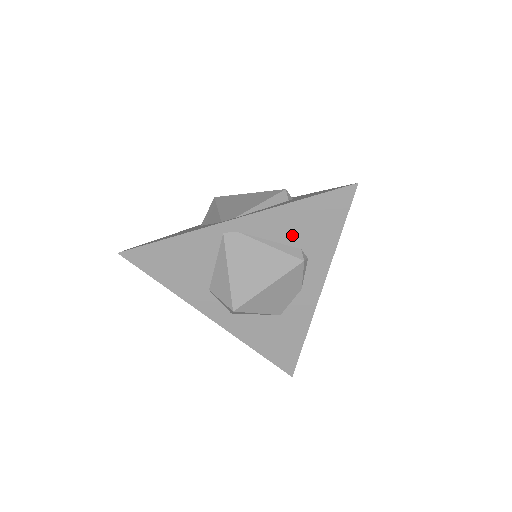
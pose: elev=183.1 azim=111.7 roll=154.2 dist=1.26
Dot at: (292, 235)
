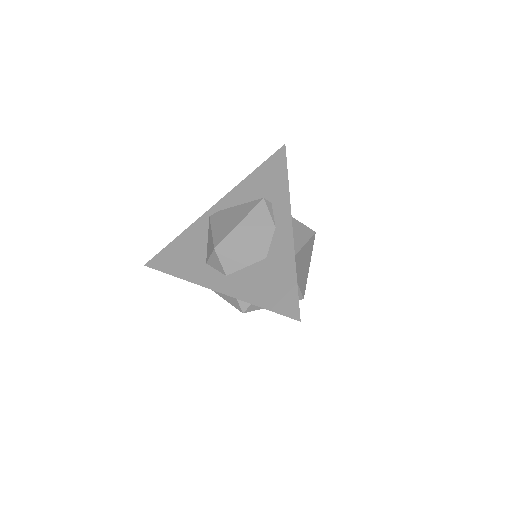
Dot at: (255, 194)
